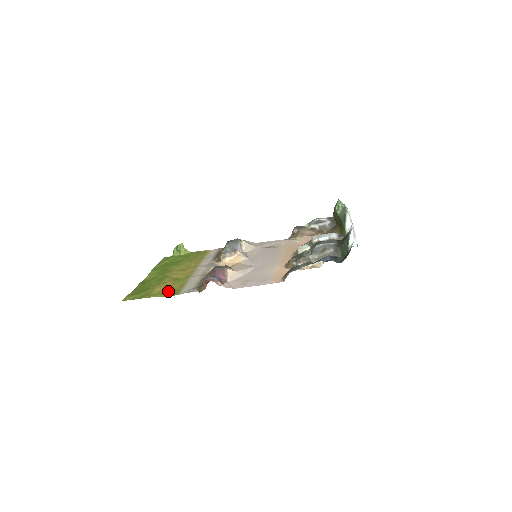
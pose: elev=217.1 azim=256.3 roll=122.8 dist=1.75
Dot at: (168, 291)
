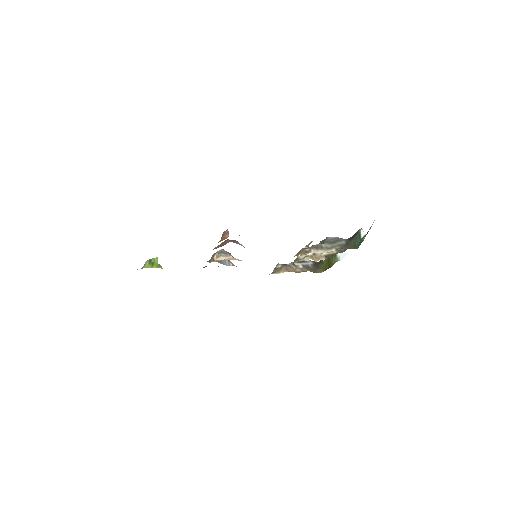
Dot at: occluded
